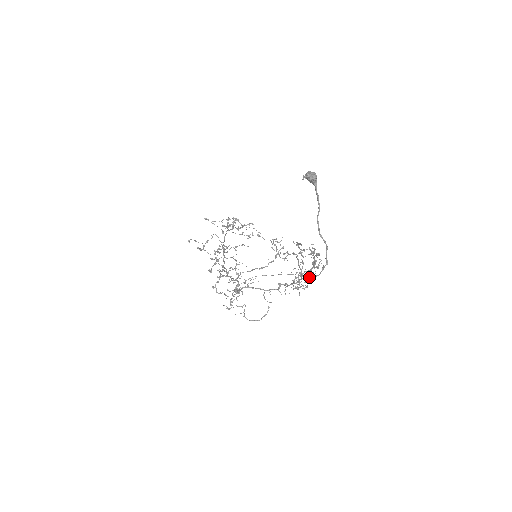
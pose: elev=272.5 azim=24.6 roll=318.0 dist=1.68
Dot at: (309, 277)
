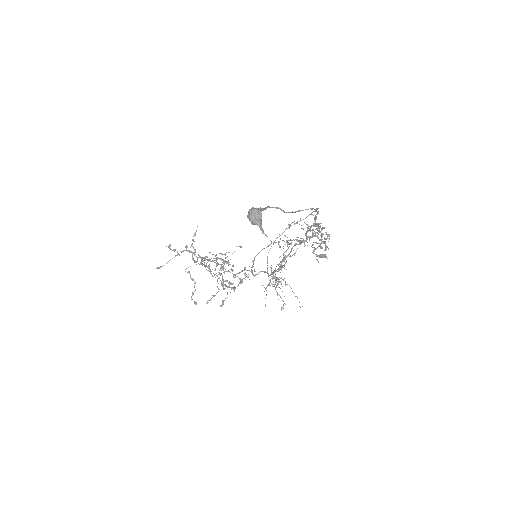
Dot at: occluded
